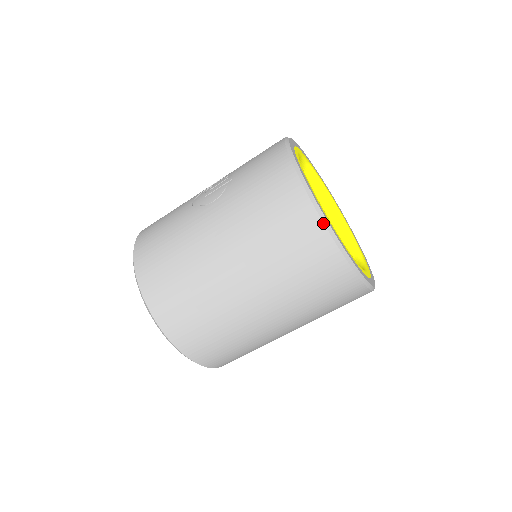
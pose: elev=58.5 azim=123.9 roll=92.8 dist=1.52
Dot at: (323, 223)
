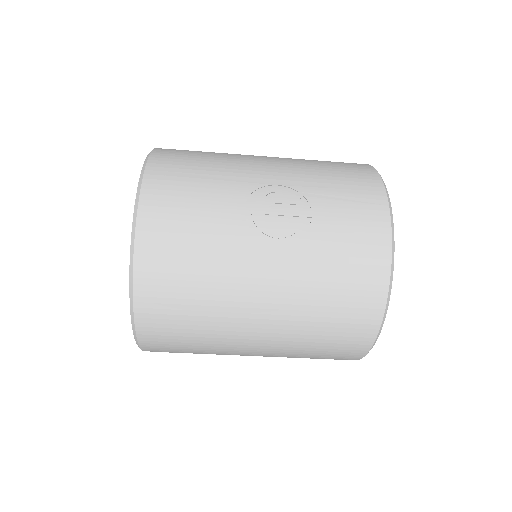
Dot at: (376, 338)
